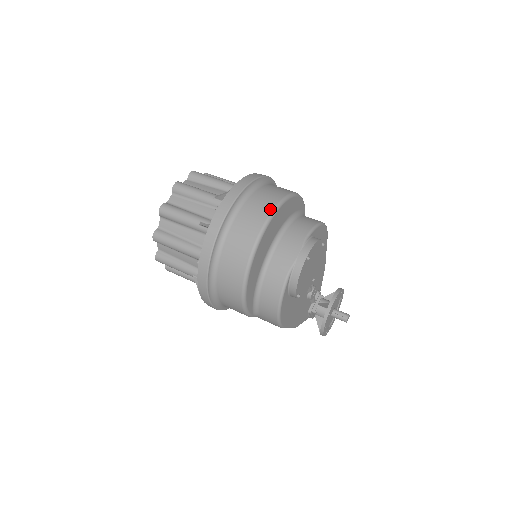
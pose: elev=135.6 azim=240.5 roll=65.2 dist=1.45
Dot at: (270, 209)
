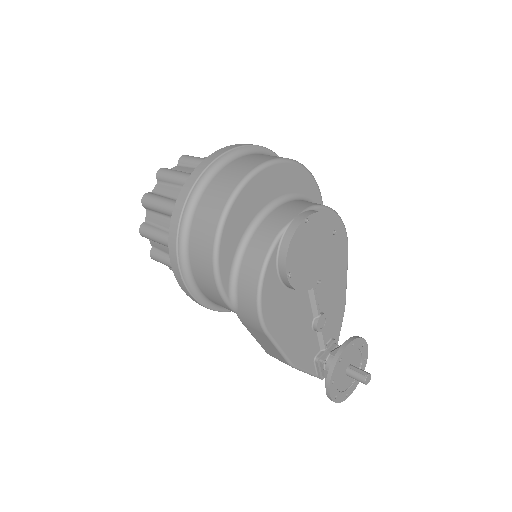
Dot at: (271, 158)
